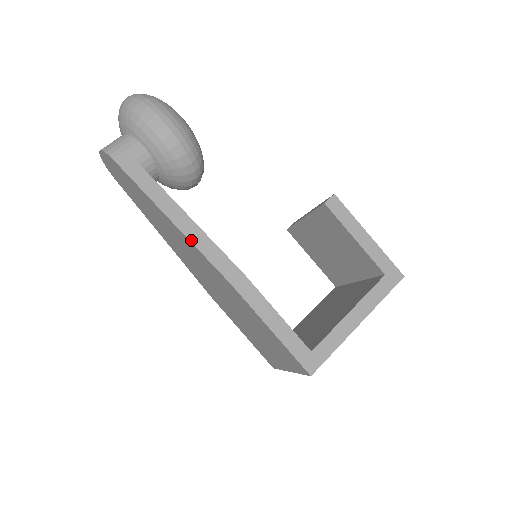
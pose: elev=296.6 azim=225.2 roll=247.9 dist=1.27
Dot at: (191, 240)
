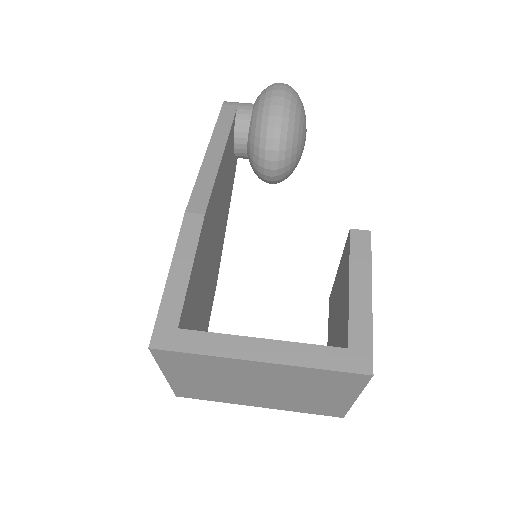
Dot at: (202, 168)
